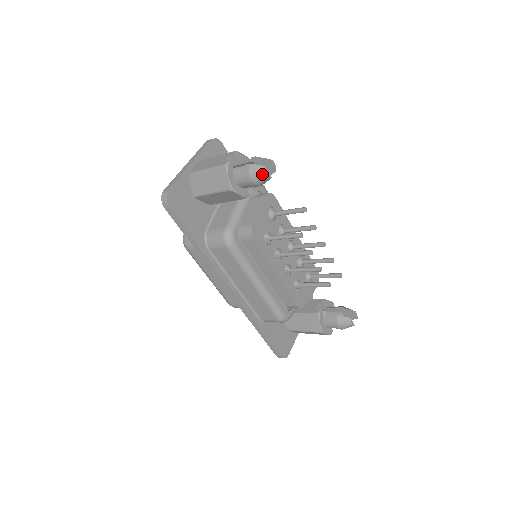
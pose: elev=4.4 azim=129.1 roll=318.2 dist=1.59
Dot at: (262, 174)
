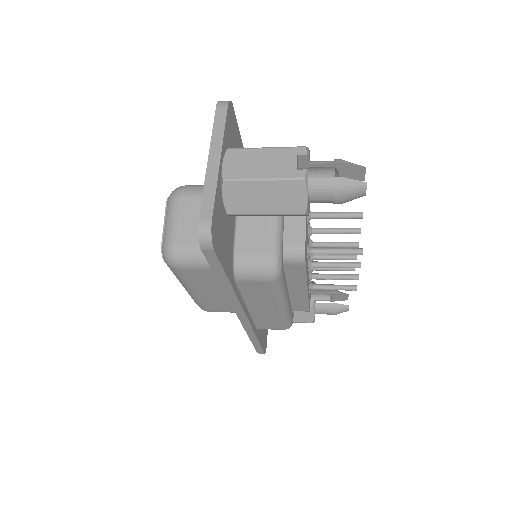
Dot at: (359, 193)
